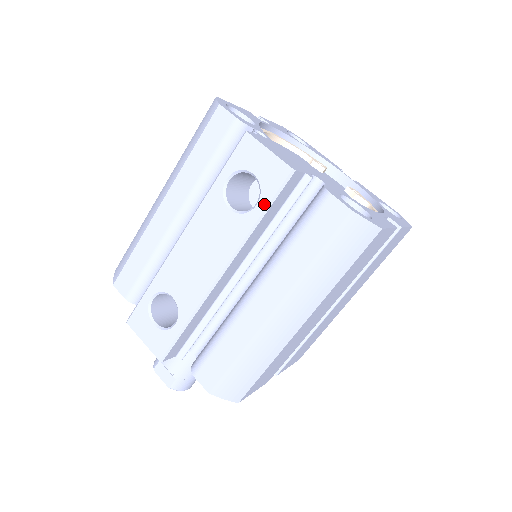
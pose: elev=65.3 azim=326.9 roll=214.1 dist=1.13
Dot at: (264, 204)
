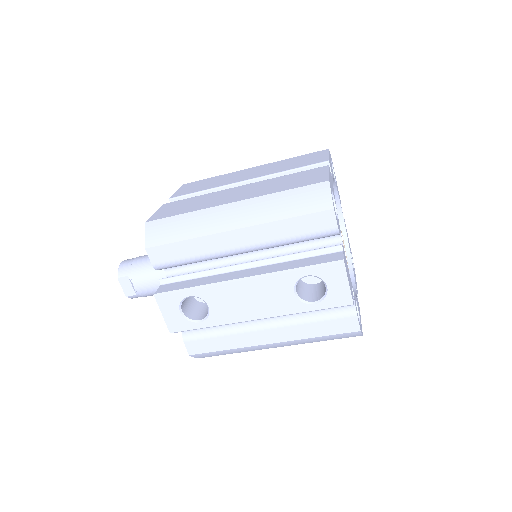
Dot at: (320, 307)
